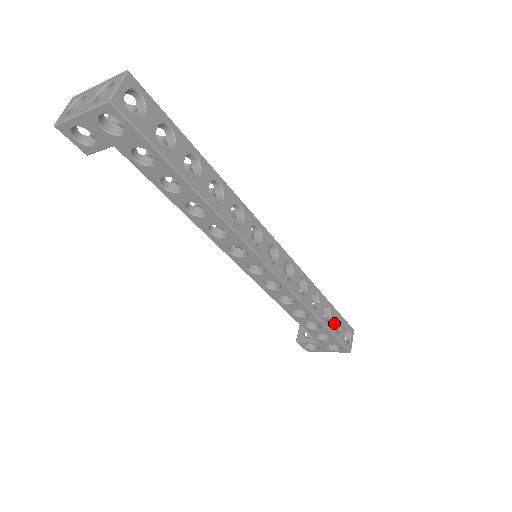
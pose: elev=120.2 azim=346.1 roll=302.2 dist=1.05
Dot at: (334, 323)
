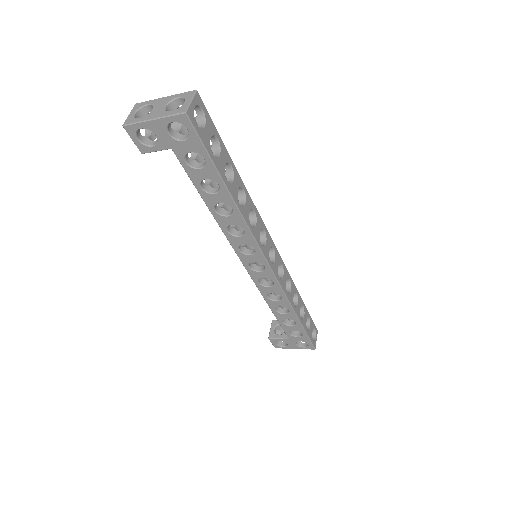
Dot at: occluded
